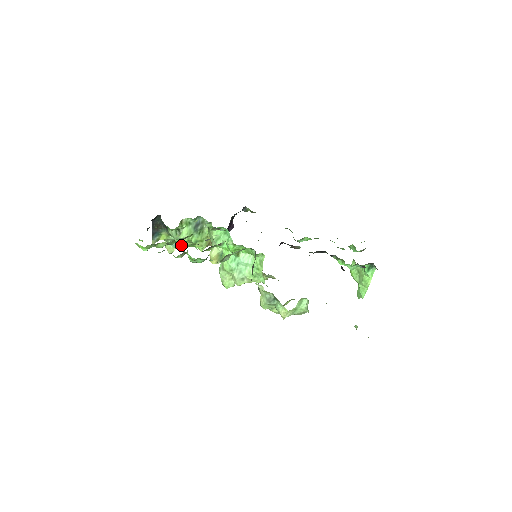
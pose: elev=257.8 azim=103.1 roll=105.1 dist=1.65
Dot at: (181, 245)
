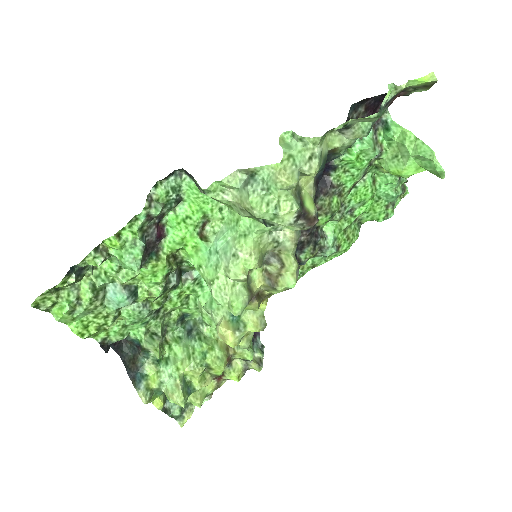
Dot at: (116, 275)
